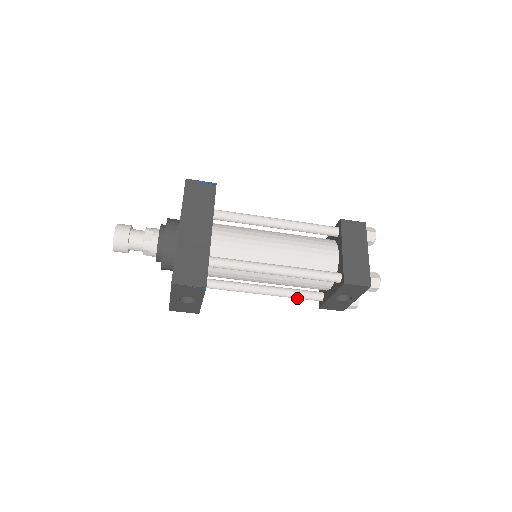
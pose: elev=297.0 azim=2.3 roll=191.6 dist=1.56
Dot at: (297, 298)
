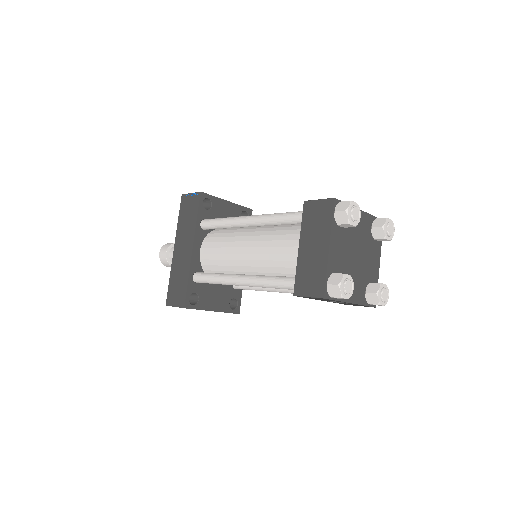
Dot at: occluded
